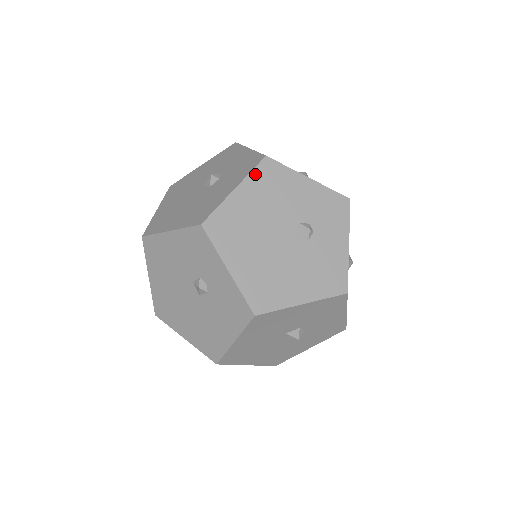
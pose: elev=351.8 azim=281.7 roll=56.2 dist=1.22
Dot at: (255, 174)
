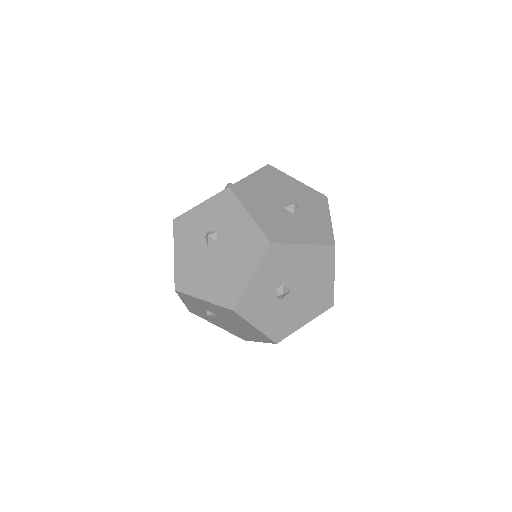
Dot at: occluded
